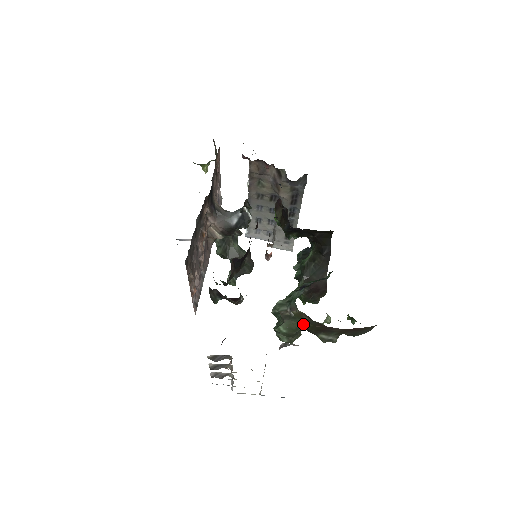
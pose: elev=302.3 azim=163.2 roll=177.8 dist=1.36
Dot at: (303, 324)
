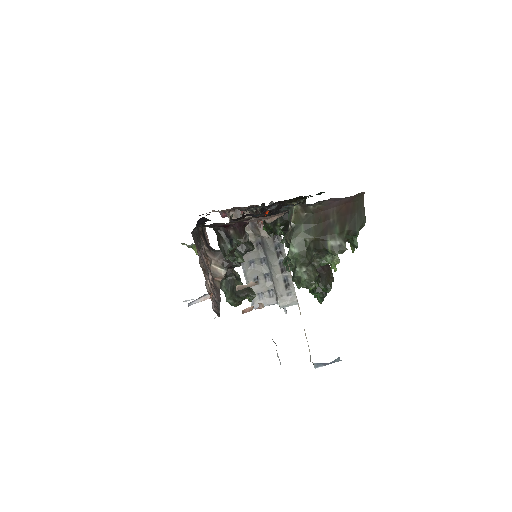
Dot at: (306, 230)
